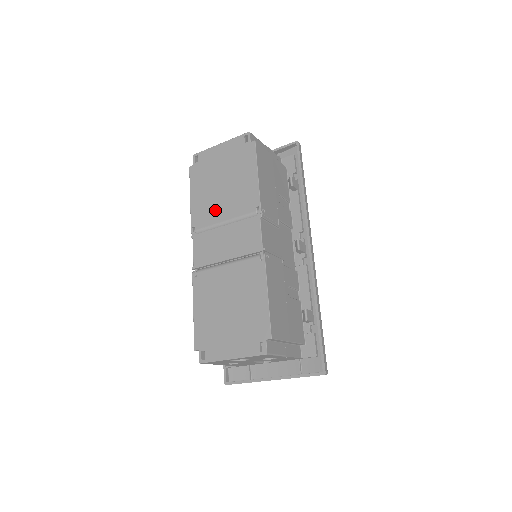
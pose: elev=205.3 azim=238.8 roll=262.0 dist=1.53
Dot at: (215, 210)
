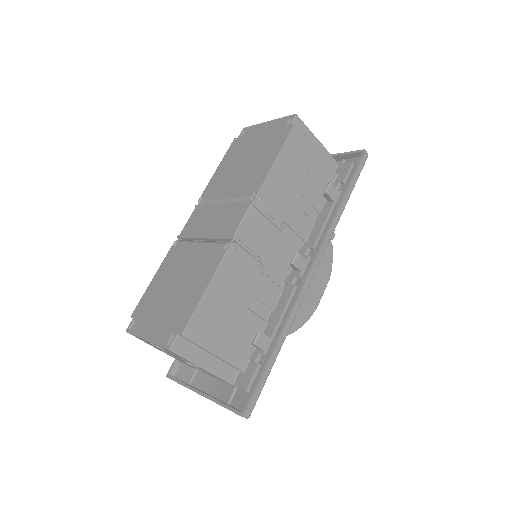
Dot at: (225, 185)
